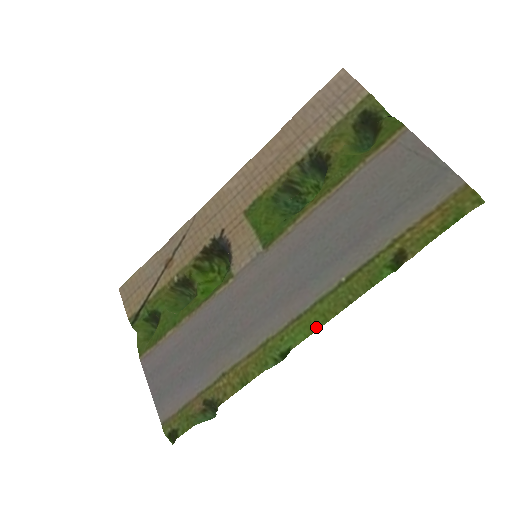
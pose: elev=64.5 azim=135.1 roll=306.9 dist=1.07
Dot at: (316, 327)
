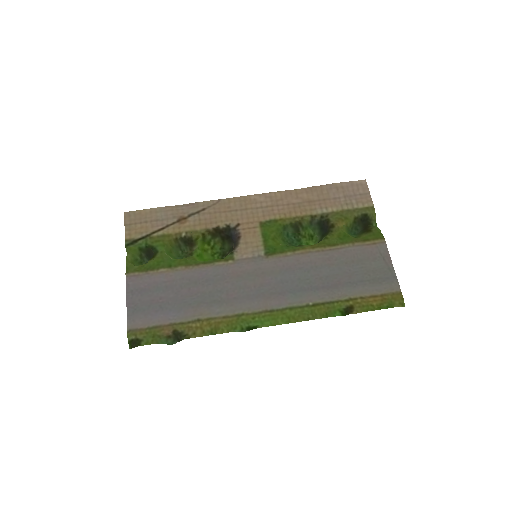
Dot at: (281, 322)
